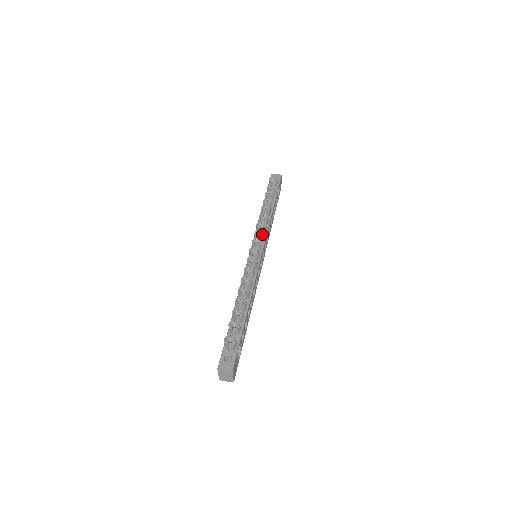
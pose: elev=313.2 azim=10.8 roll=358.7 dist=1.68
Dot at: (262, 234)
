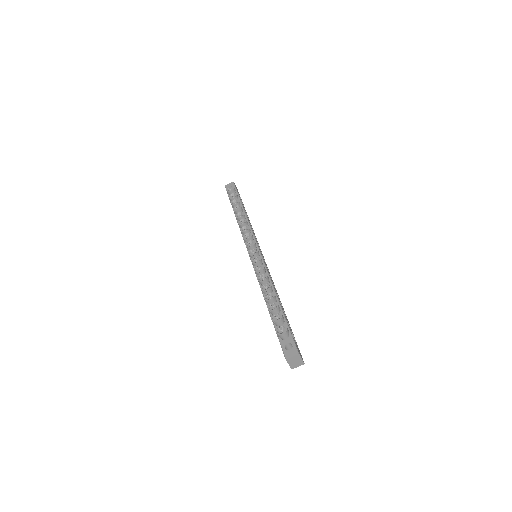
Dot at: (250, 235)
